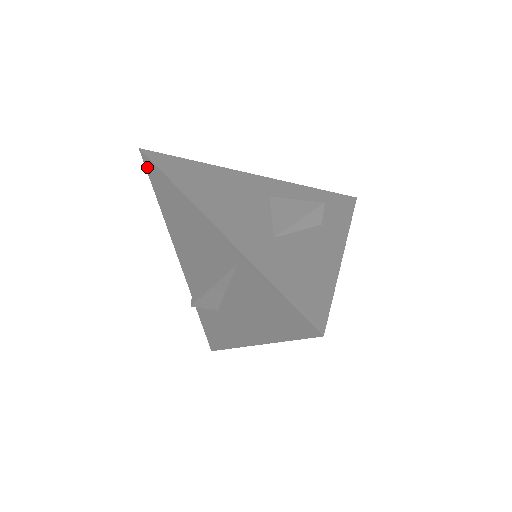
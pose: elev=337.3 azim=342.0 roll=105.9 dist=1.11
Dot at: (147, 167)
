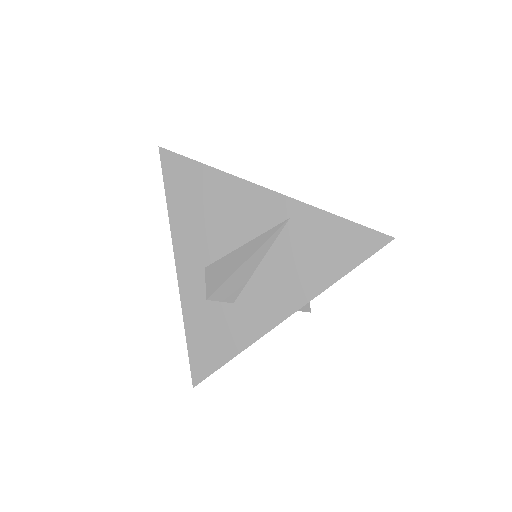
Dot at: (165, 163)
